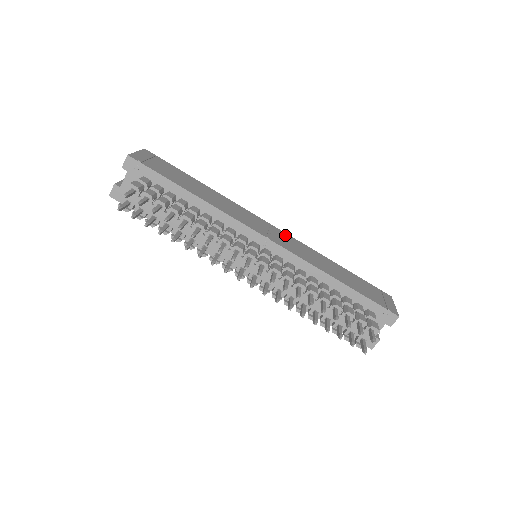
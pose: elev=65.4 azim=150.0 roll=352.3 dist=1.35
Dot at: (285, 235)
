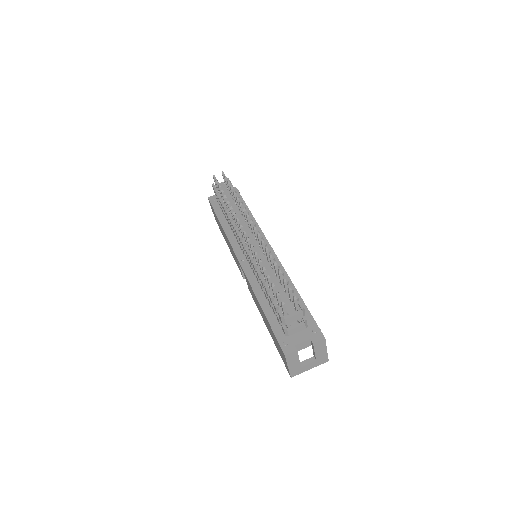
Dot at: occluded
